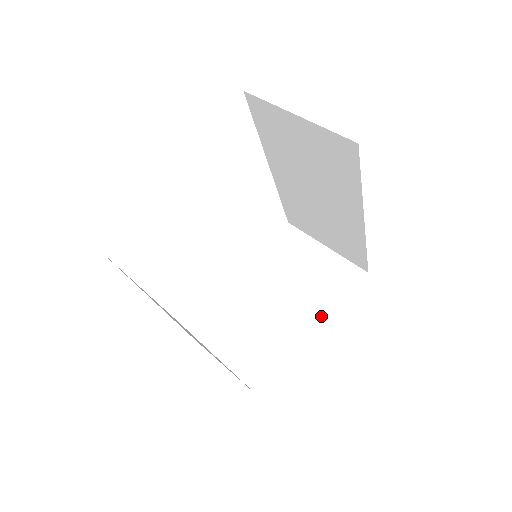
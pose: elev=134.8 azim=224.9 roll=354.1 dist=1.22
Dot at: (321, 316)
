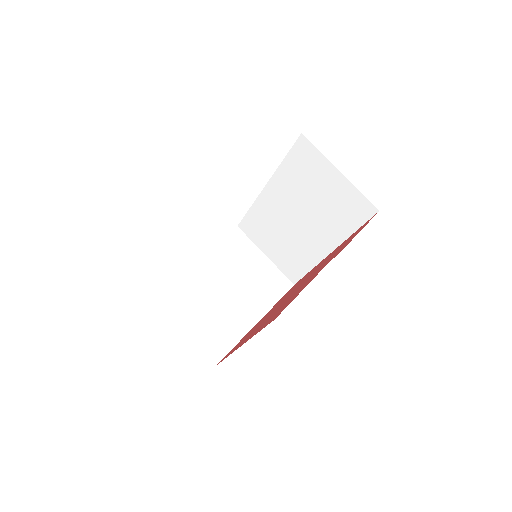
Dot at: (265, 311)
